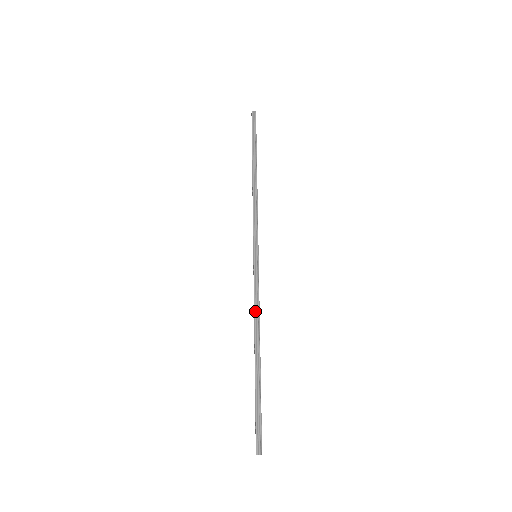
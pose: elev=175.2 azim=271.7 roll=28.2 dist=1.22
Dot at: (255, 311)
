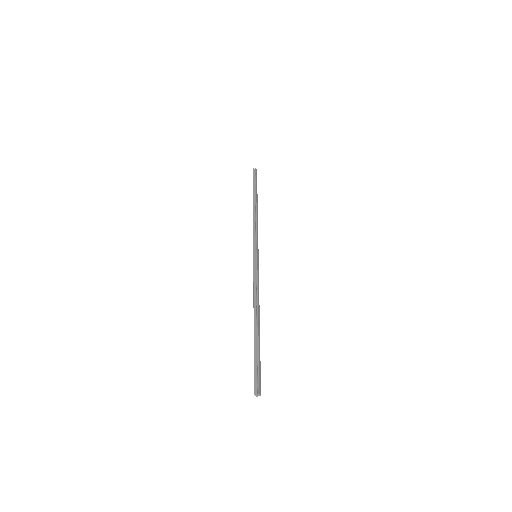
Dot at: (254, 292)
